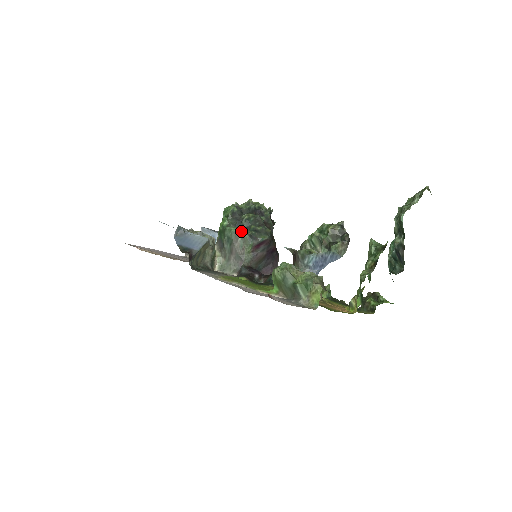
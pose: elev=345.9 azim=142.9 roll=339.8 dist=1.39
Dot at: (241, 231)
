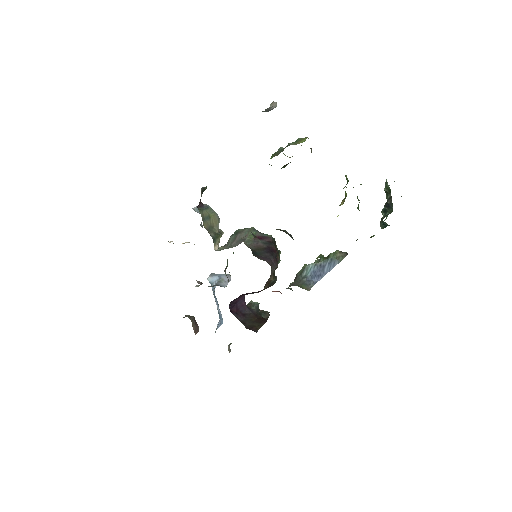
Dot at: occluded
